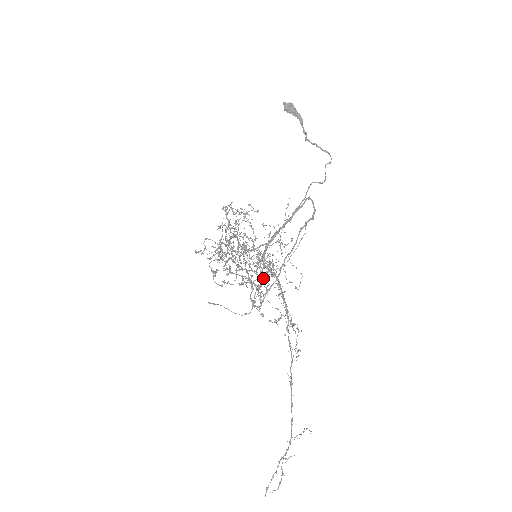
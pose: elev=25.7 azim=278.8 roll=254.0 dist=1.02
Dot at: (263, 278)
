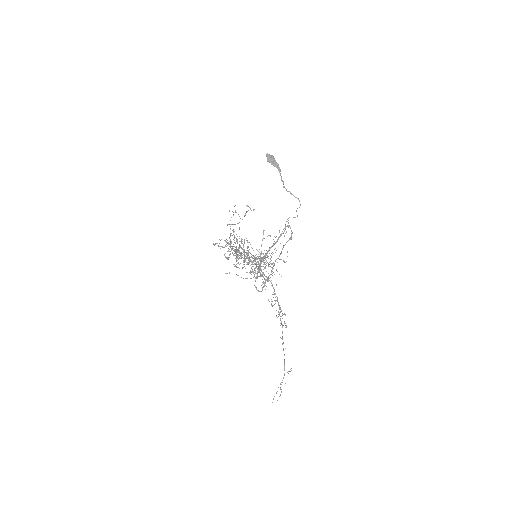
Dot at: occluded
